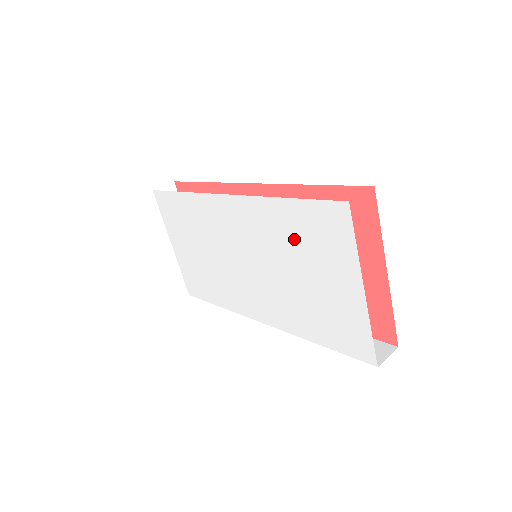
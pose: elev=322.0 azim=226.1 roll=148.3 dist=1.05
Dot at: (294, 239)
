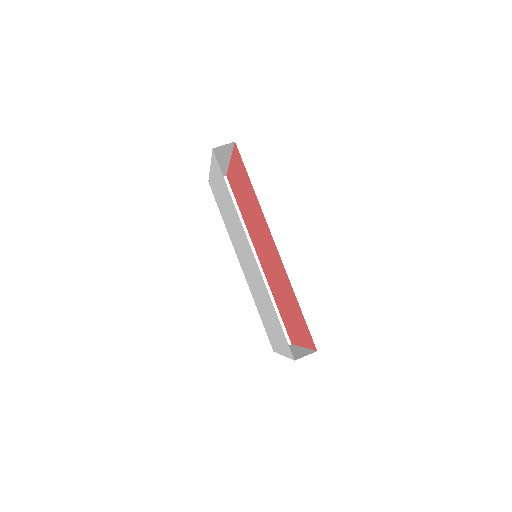
Dot at: (271, 312)
